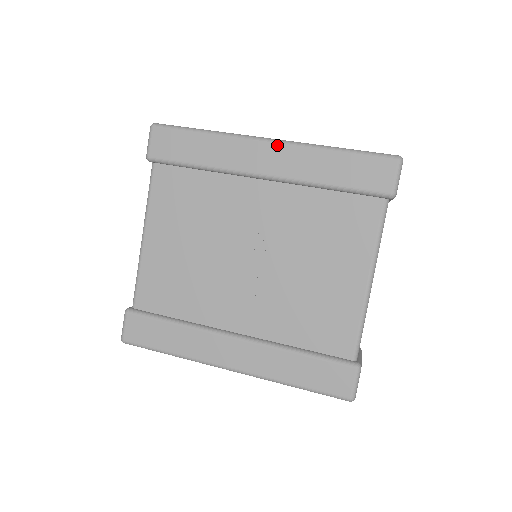
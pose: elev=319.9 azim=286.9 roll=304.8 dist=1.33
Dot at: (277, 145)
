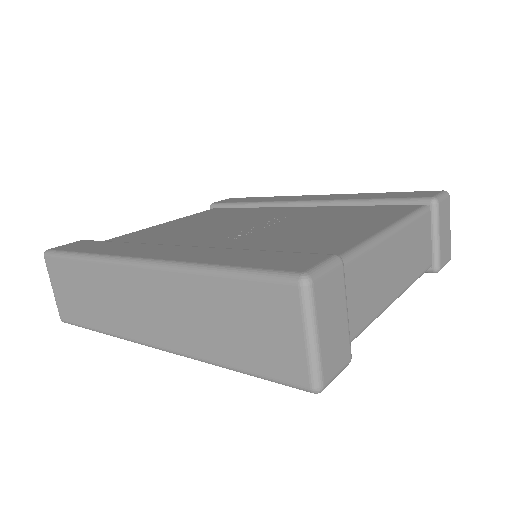
Dot at: (327, 195)
